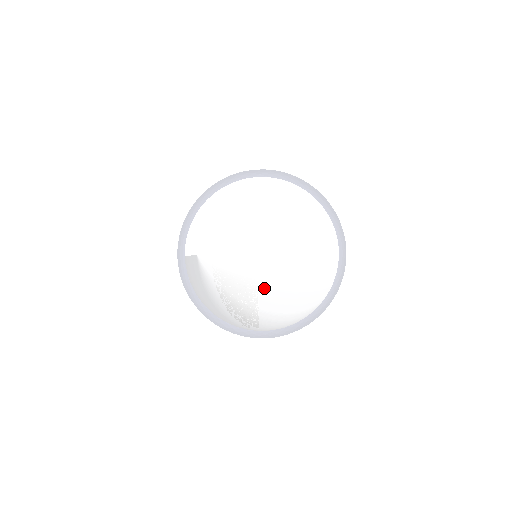
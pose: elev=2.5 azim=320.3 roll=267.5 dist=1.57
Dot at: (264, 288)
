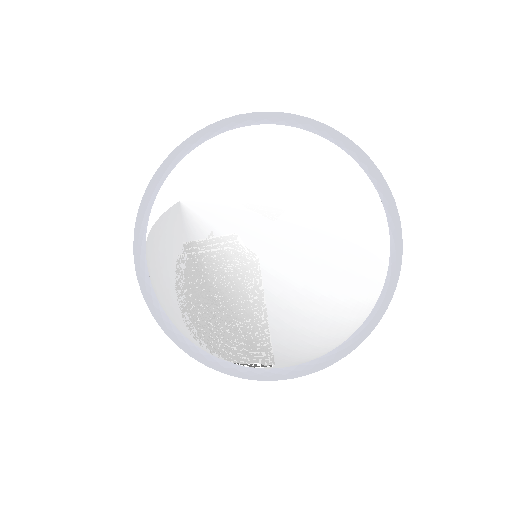
Dot at: (308, 228)
